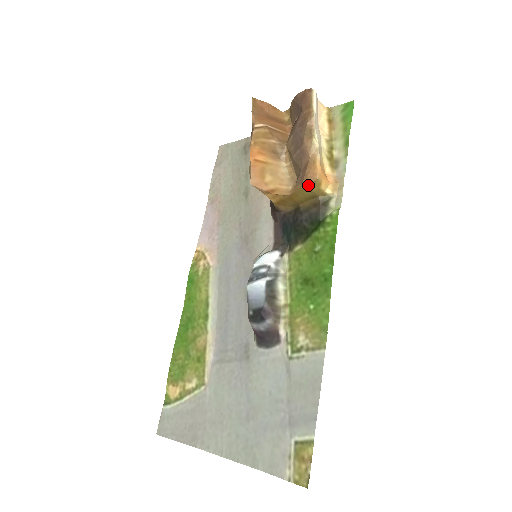
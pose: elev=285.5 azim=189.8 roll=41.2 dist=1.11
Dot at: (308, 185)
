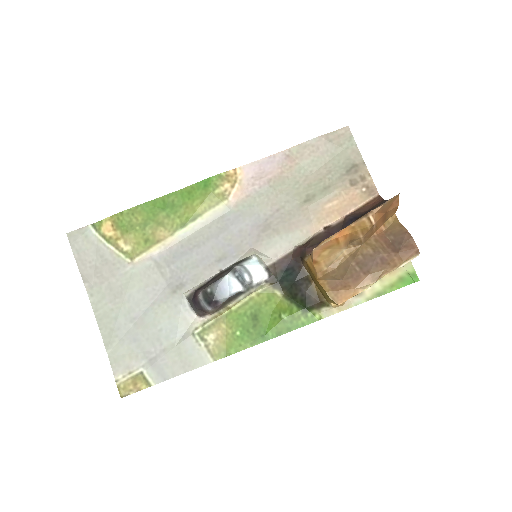
Dot at: (330, 298)
